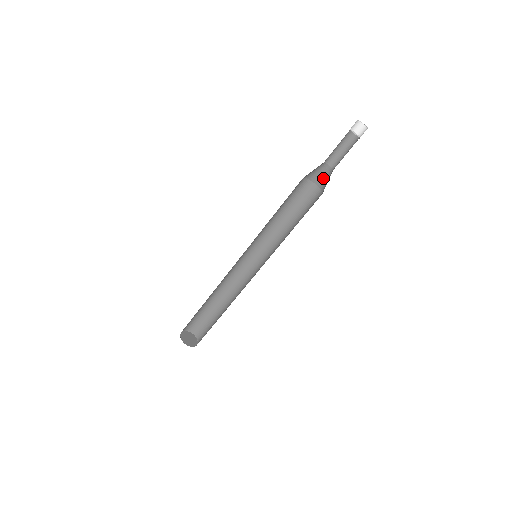
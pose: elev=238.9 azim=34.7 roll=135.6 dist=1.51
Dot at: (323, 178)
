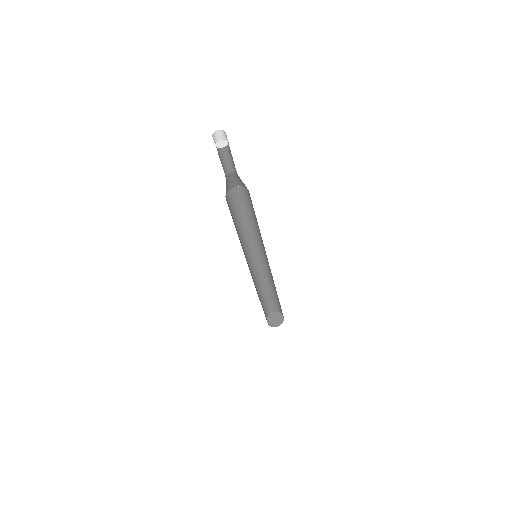
Dot at: (234, 181)
